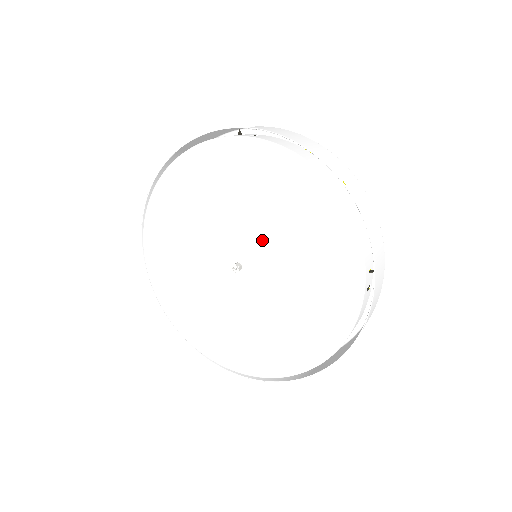
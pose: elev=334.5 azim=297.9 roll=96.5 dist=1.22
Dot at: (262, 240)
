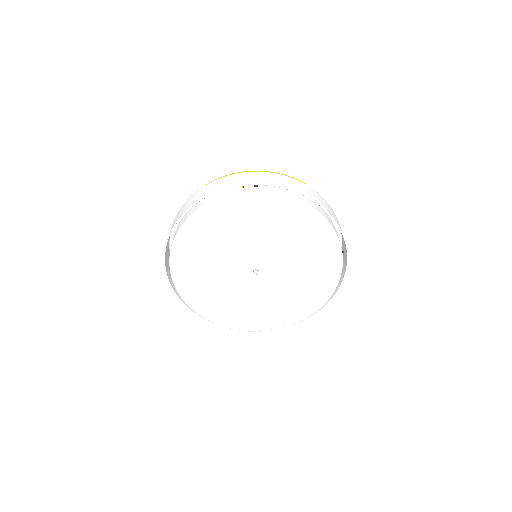
Dot at: (274, 253)
